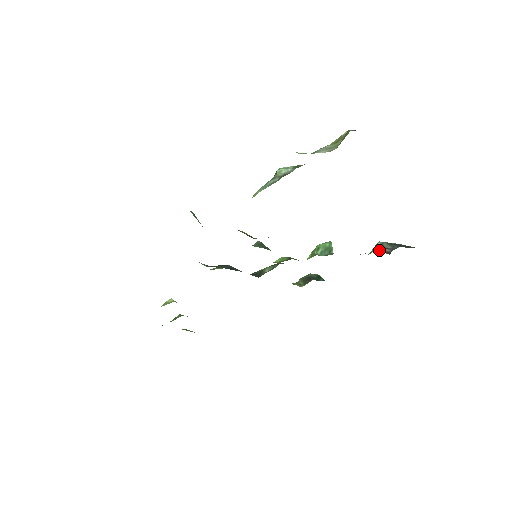
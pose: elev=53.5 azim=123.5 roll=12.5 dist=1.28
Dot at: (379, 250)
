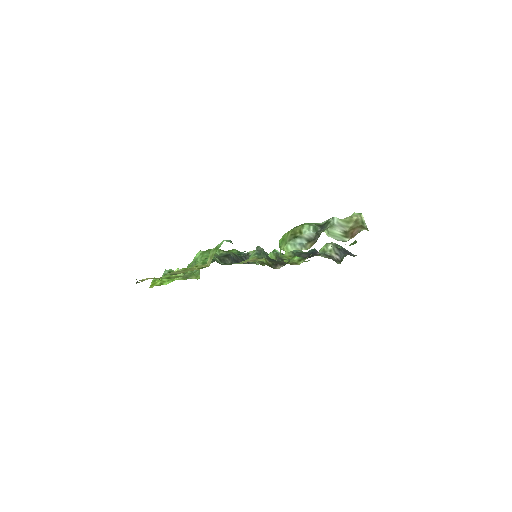
Dot at: (332, 255)
